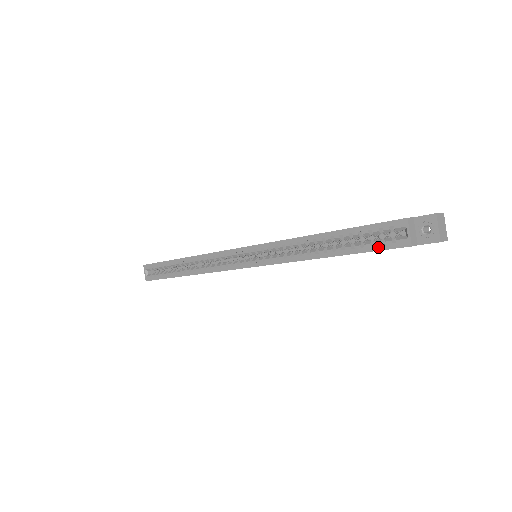
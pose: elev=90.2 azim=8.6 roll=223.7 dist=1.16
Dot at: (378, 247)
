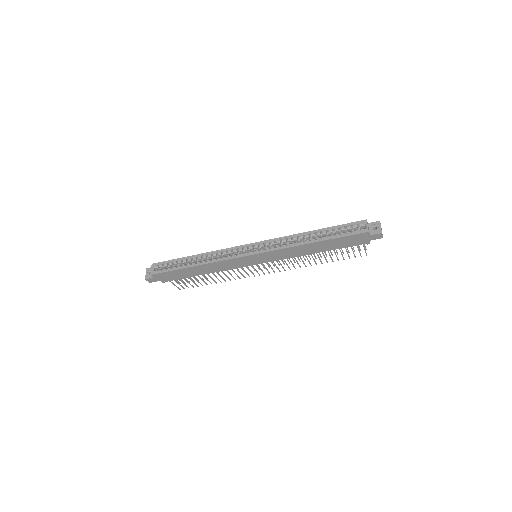
Dot at: (350, 234)
